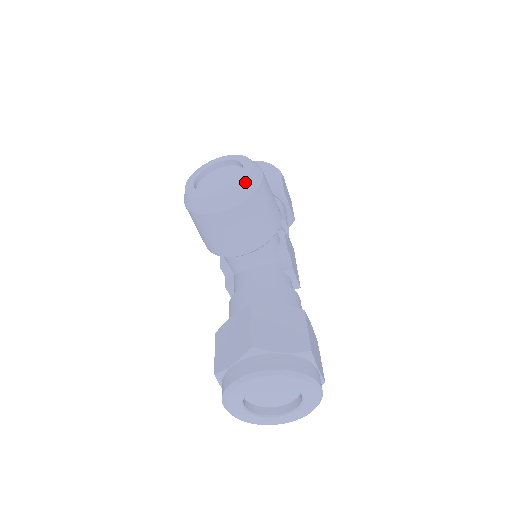
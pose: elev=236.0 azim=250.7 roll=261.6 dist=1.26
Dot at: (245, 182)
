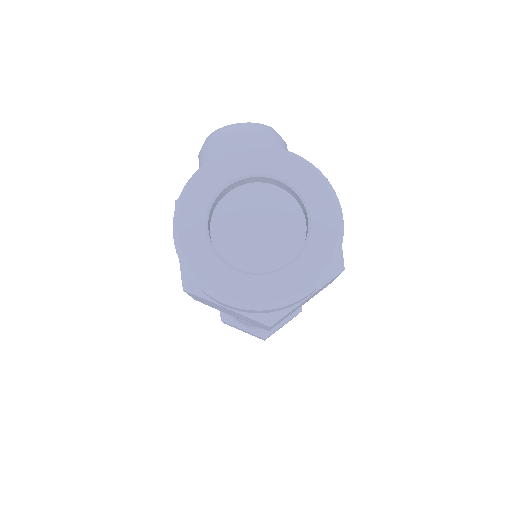
Dot at: (270, 127)
